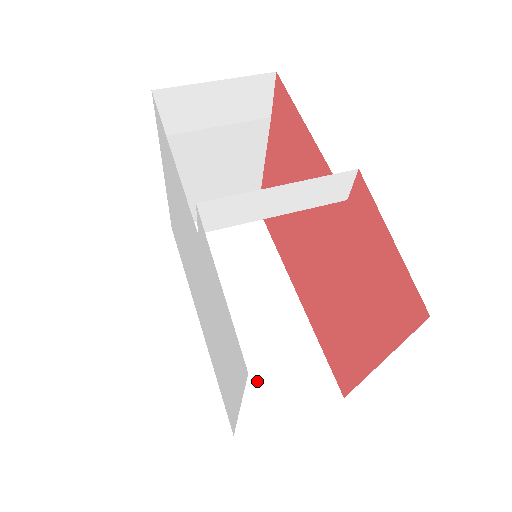
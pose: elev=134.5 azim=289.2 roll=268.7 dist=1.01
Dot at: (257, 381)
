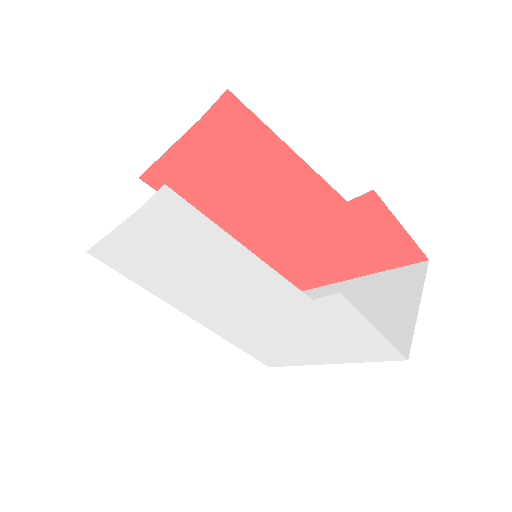
Dot at: occluded
